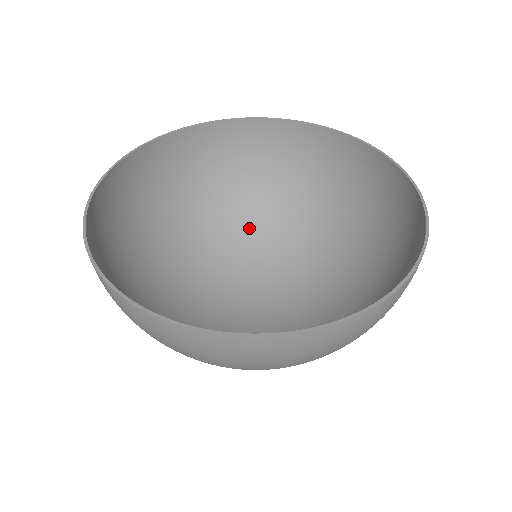
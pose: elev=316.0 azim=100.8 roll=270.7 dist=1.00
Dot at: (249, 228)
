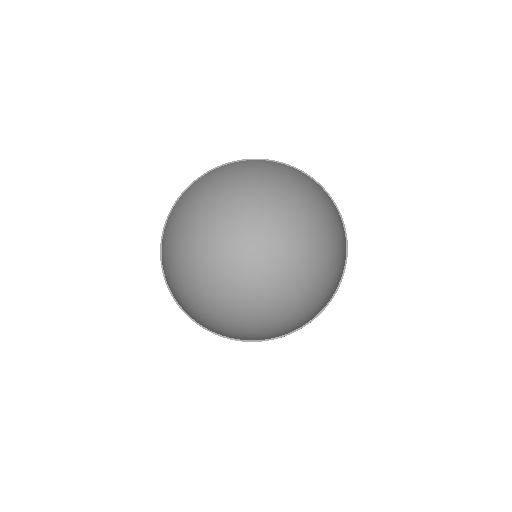
Dot at: (247, 215)
